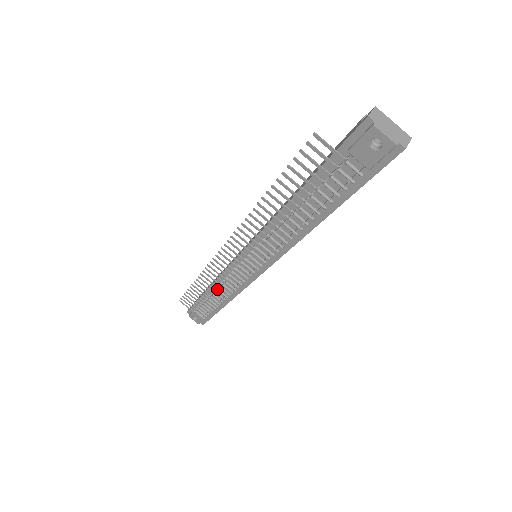
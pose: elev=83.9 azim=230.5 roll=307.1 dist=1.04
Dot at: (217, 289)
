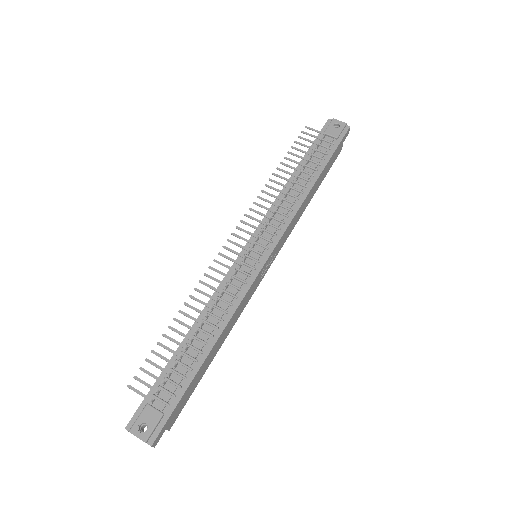
Dot at: (206, 317)
